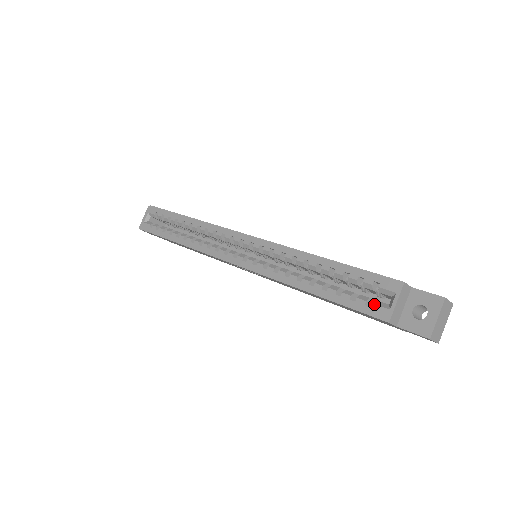
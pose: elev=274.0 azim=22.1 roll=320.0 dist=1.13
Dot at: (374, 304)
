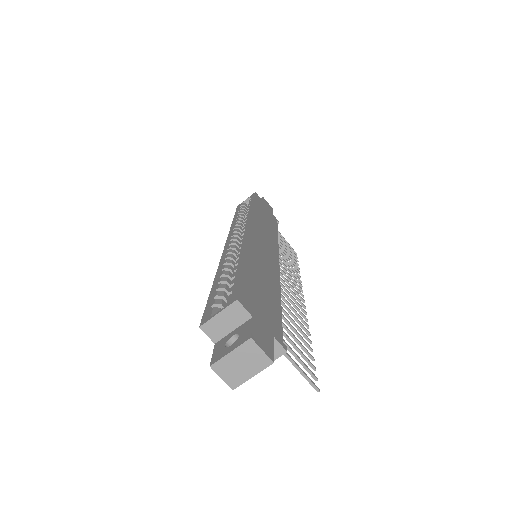
Dot at: (213, 308)
